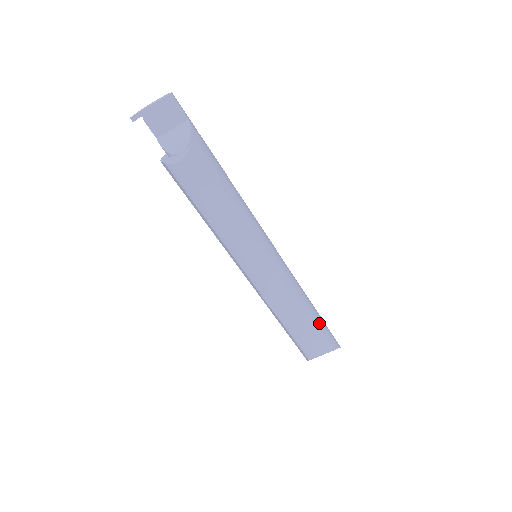
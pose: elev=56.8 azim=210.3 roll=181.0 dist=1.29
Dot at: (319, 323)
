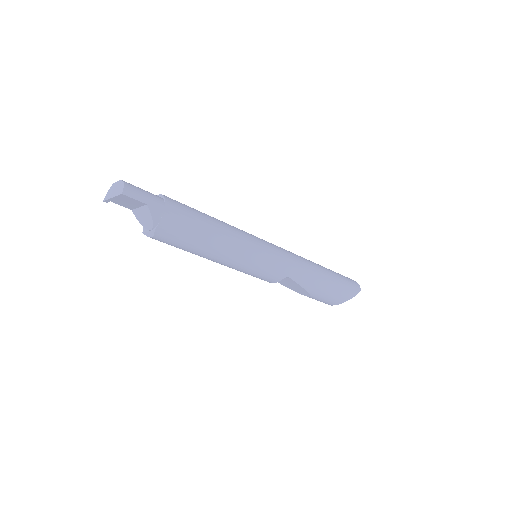
Dot at: (328, 289)
